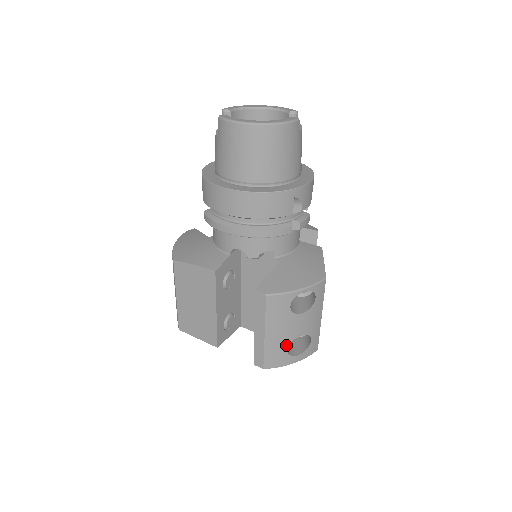
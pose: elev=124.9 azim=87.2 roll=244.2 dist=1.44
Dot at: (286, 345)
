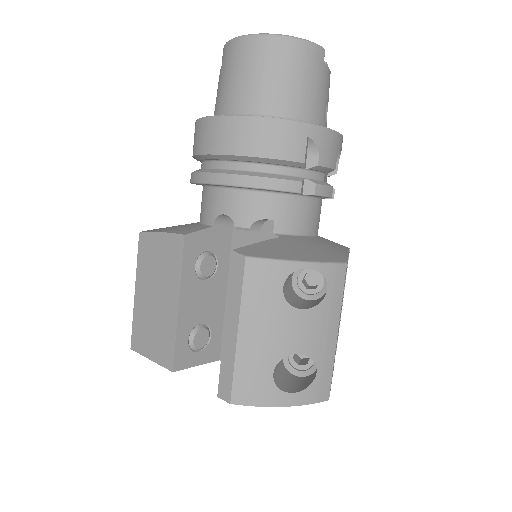
Dot at: (272, 364)
